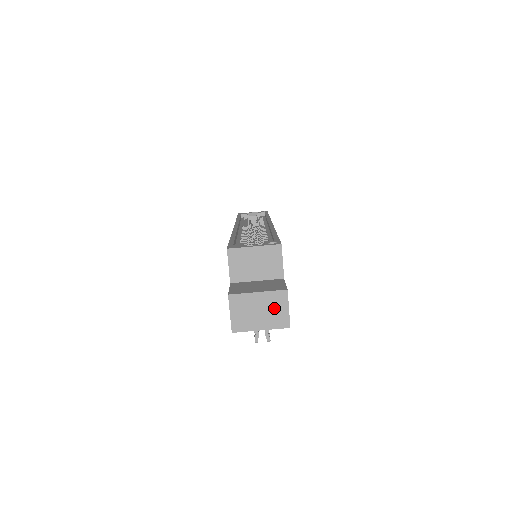
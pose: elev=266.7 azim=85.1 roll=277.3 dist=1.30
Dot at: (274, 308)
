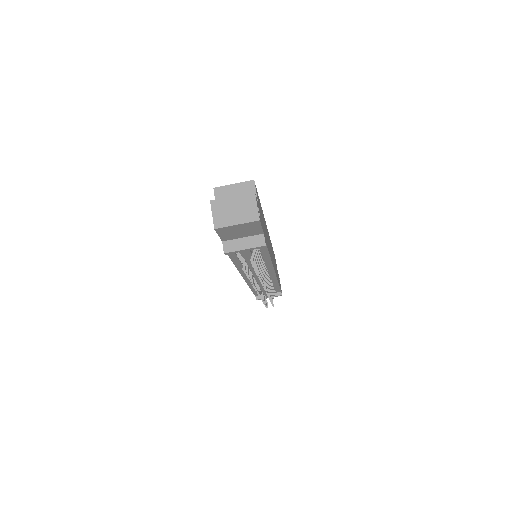
Dot at: (246, 207)
